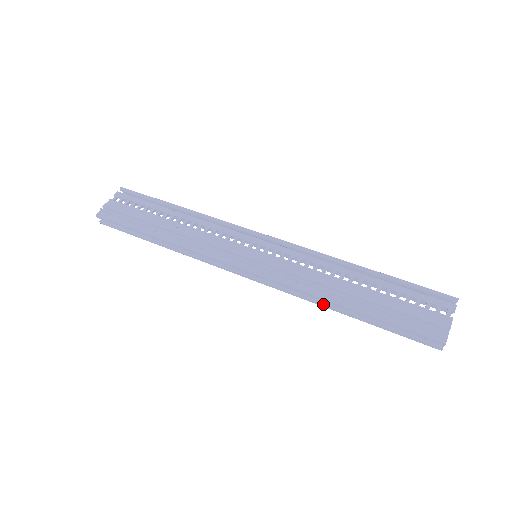
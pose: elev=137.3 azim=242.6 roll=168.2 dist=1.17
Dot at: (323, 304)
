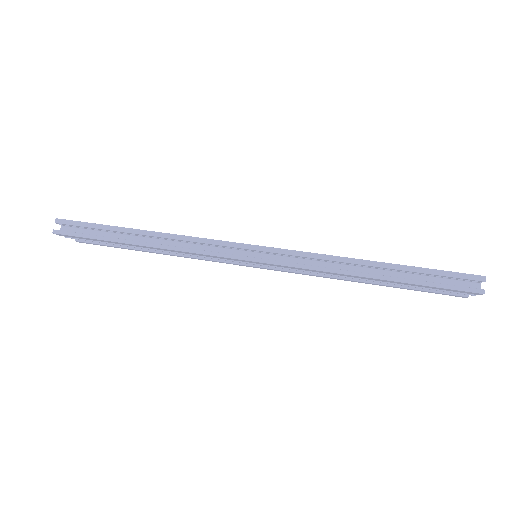
Dot at: (346, 270)
